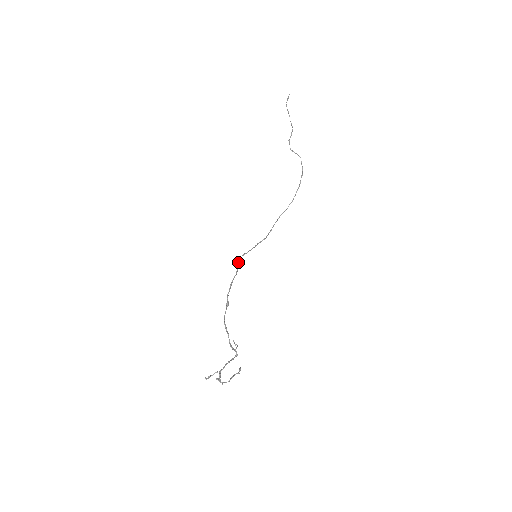
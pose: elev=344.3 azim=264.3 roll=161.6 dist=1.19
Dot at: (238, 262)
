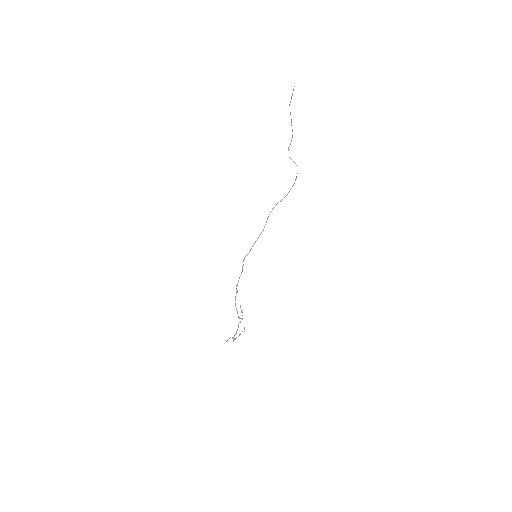
Dot at: occluded
